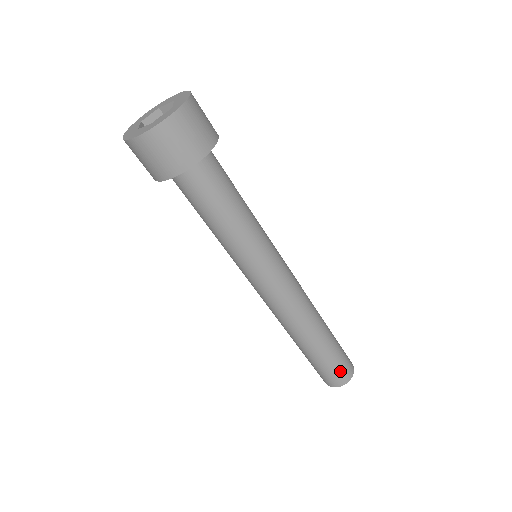
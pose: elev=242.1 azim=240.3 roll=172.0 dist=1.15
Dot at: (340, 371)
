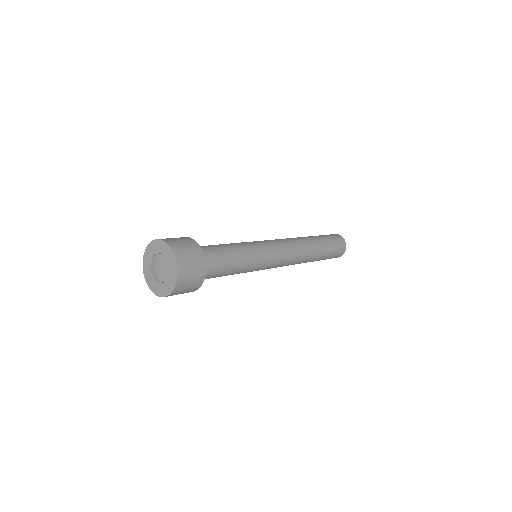
Dot at: (337, 253)
